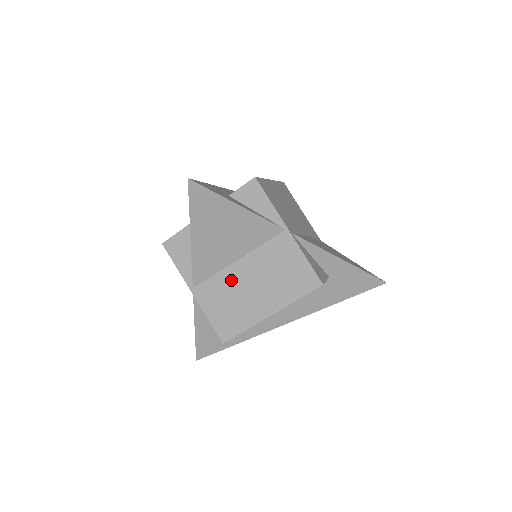
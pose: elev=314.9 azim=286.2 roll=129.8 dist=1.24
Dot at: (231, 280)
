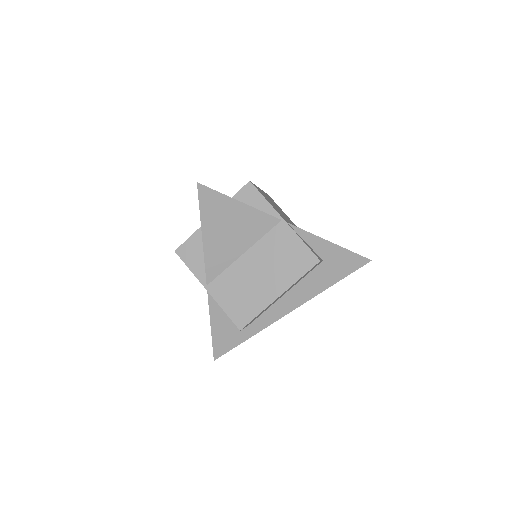
Dot at: (240, 272)
